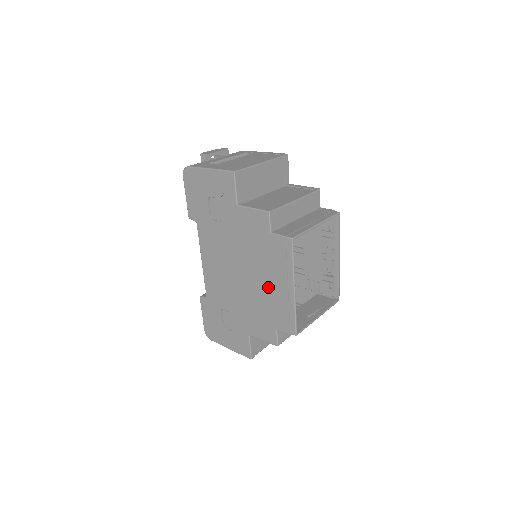
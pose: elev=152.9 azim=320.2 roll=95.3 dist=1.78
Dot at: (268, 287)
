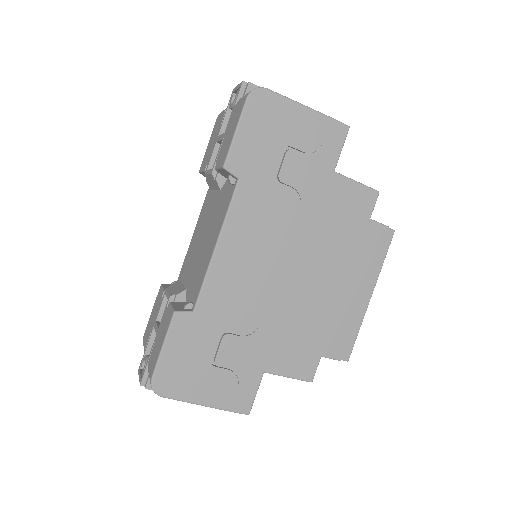
Dot at: (335, 293)
